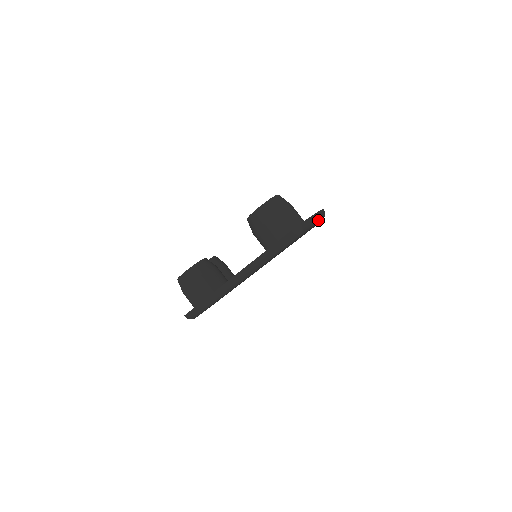
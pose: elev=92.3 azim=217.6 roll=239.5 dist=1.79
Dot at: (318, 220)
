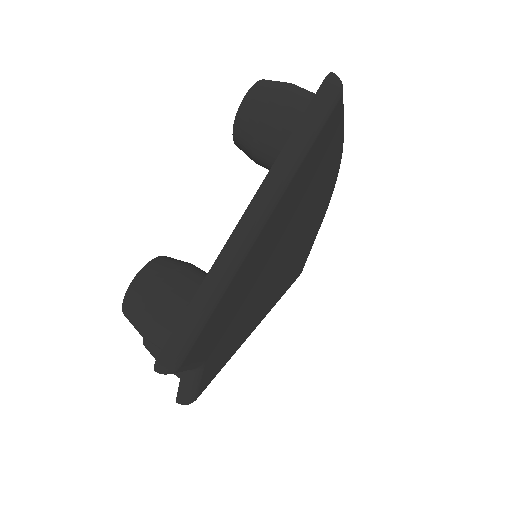
Dot at: occluded
